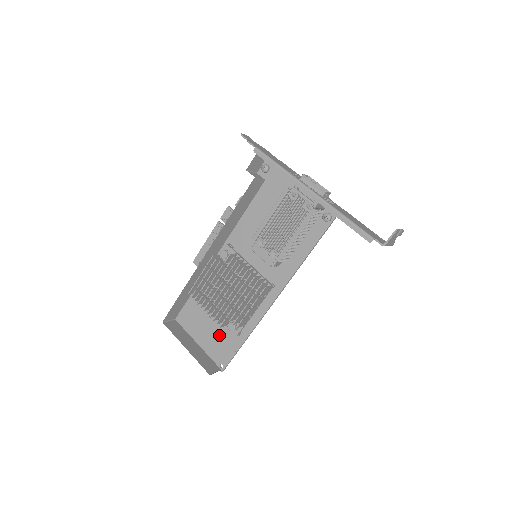
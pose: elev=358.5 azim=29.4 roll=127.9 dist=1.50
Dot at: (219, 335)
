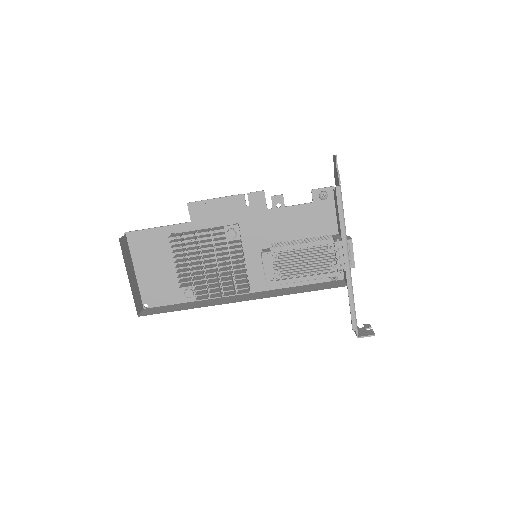
Dot at: (164, 282)
